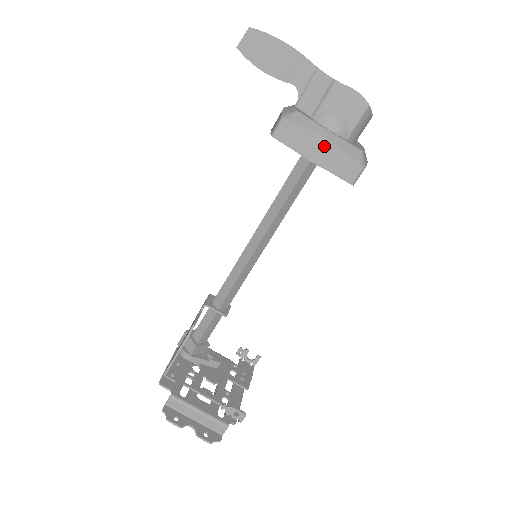
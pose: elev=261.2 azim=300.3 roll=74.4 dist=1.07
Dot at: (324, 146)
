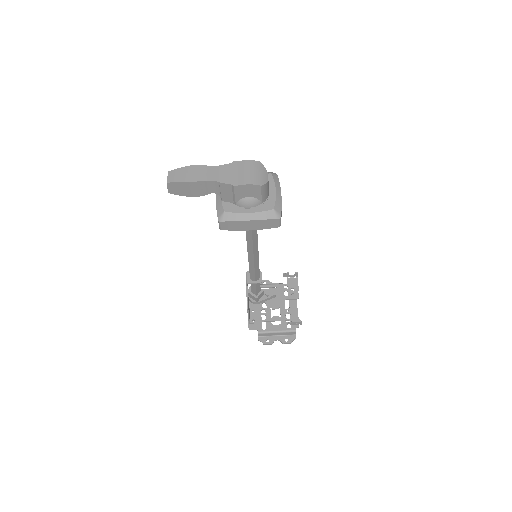
Dot at: (251, 223)
